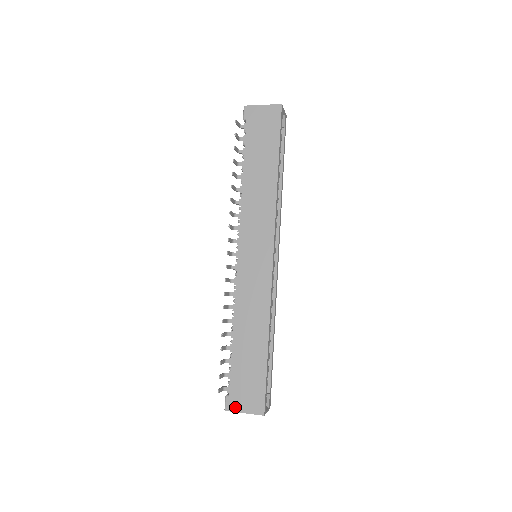
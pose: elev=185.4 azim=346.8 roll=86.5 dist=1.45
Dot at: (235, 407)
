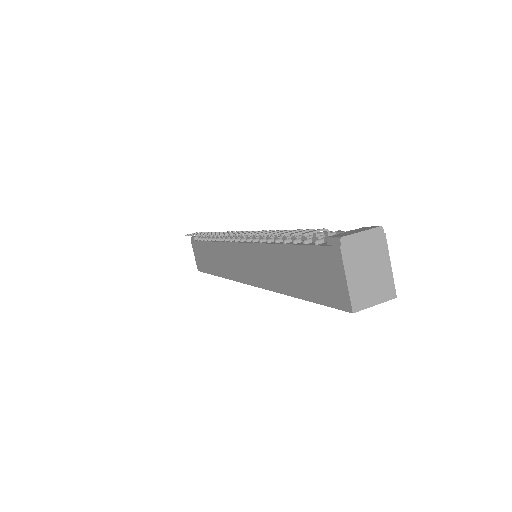
Dot at: (193, 247)
